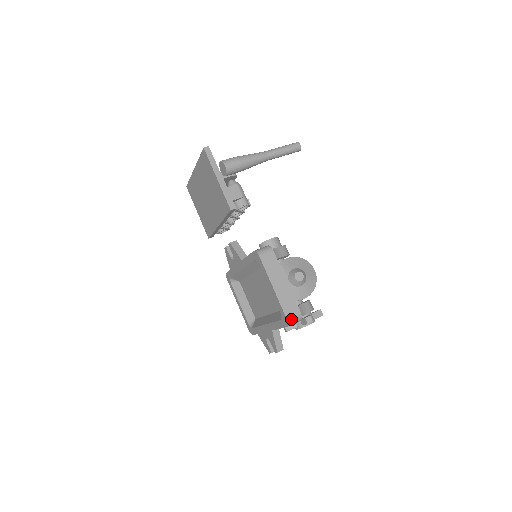
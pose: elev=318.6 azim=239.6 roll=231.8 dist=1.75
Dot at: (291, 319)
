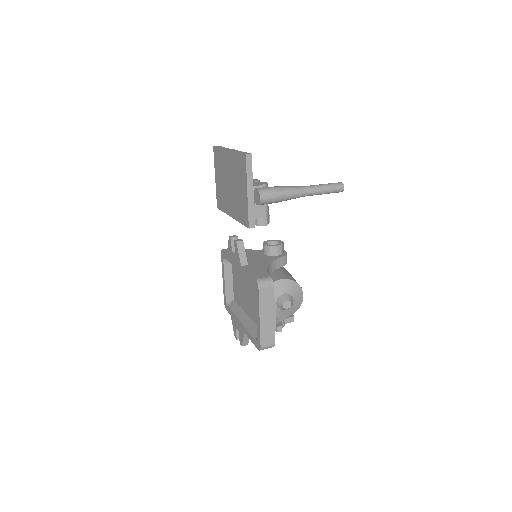
Dot at: (264, 347)
